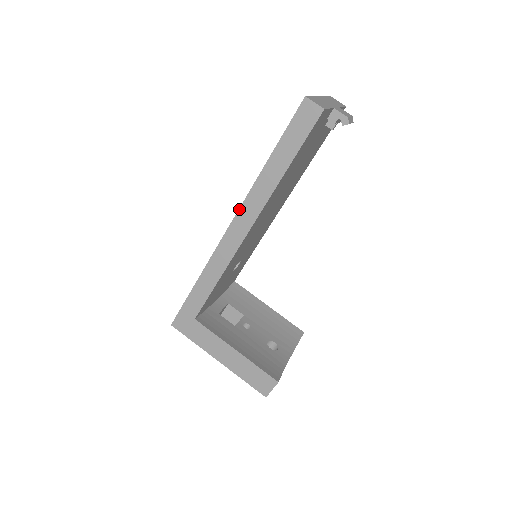
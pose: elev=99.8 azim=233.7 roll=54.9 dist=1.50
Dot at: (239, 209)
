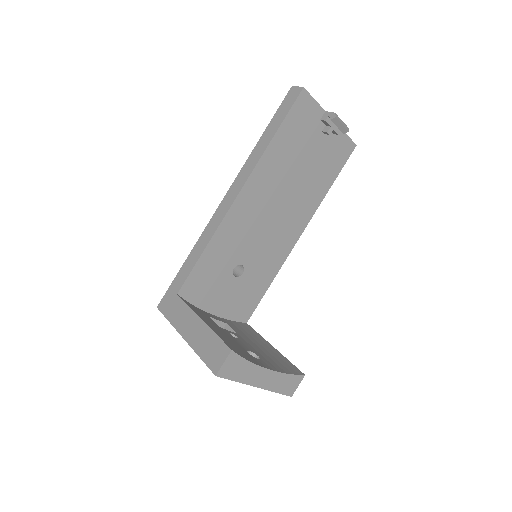
Dot at: (235, 180)
